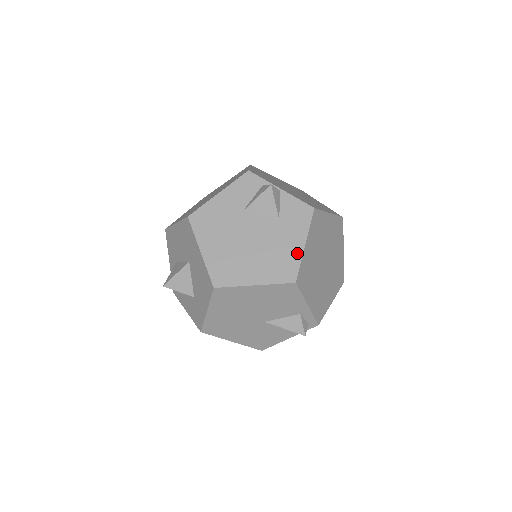
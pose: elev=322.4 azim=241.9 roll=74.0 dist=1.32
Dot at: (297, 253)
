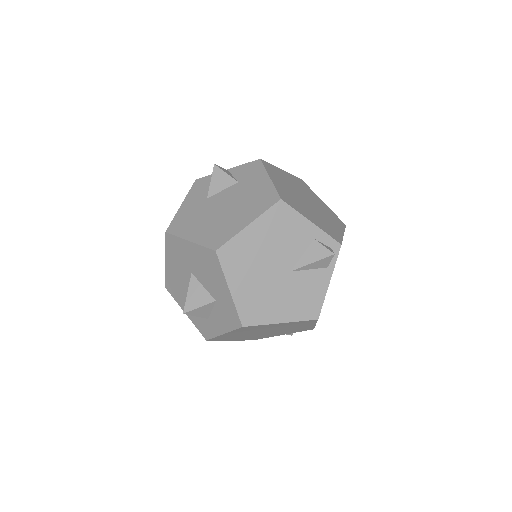
Dot at: (267, 186)
